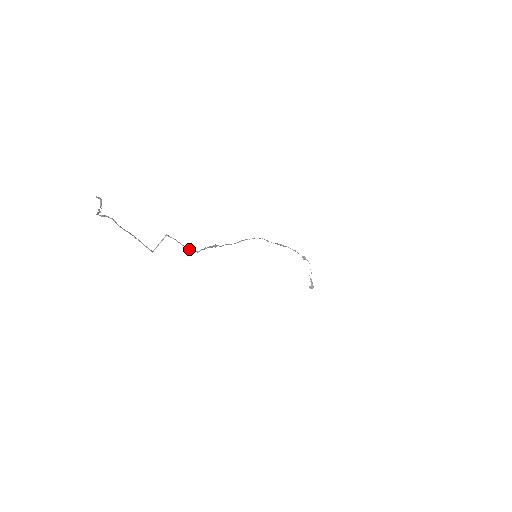
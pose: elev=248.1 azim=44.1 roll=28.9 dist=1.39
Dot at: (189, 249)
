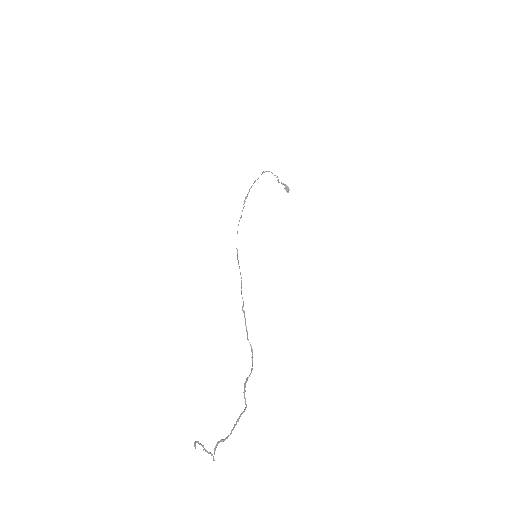
Dot at: (252, 364)
